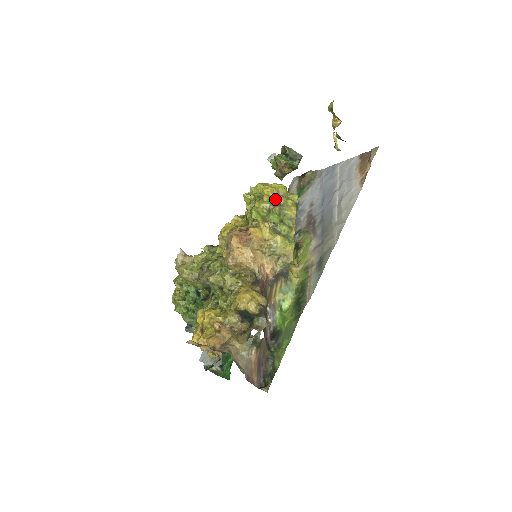
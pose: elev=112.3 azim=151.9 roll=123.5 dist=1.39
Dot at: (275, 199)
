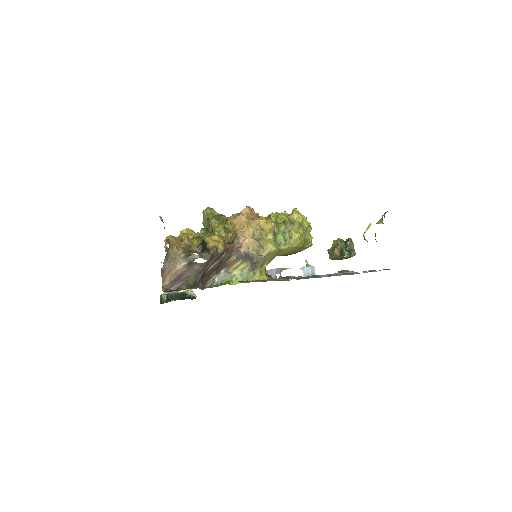
Dot at: occluded
